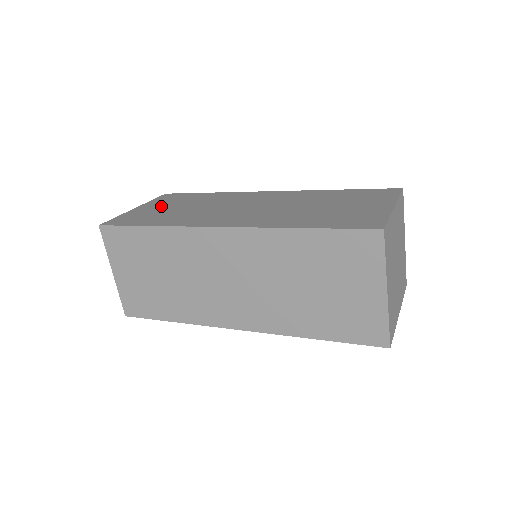
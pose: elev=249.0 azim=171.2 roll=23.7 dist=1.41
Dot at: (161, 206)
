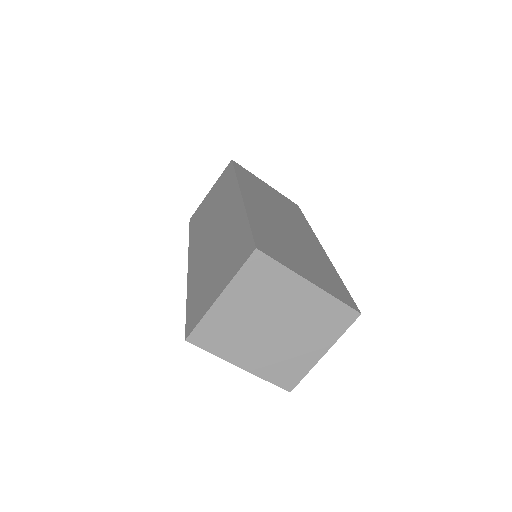
Dot at: (272, 192)
